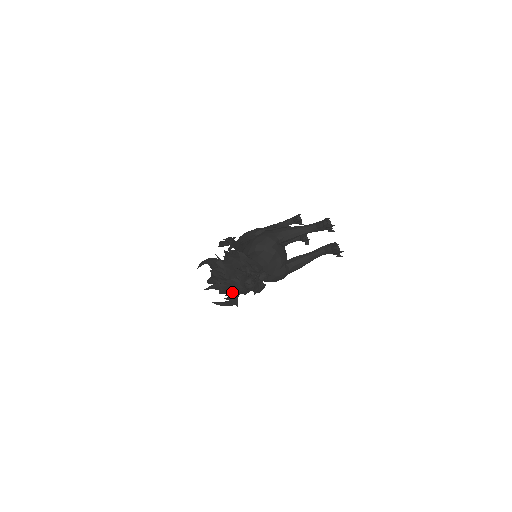
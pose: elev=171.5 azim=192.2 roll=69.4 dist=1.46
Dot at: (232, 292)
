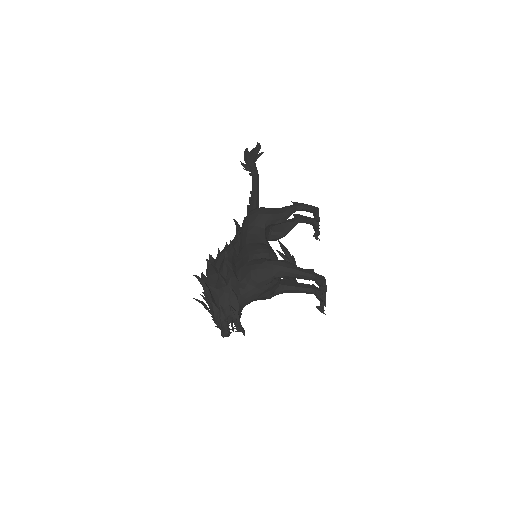
Dot at: occluded
